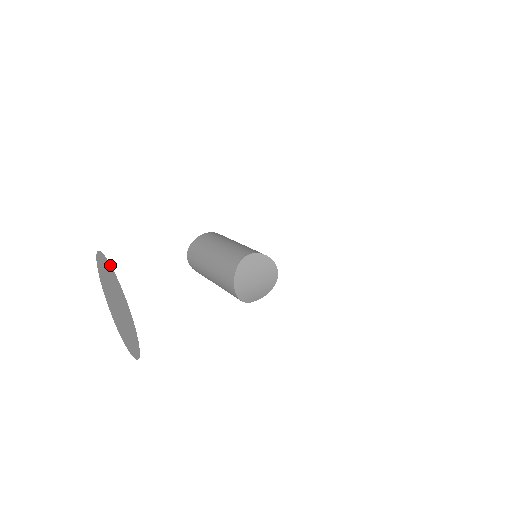
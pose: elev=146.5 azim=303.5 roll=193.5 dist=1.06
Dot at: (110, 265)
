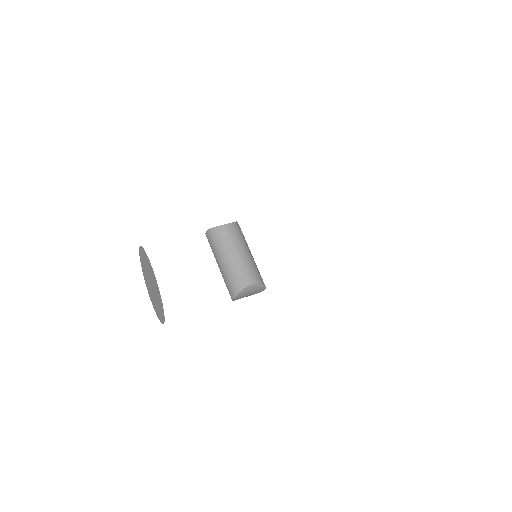
Dot at: (158, 287)
